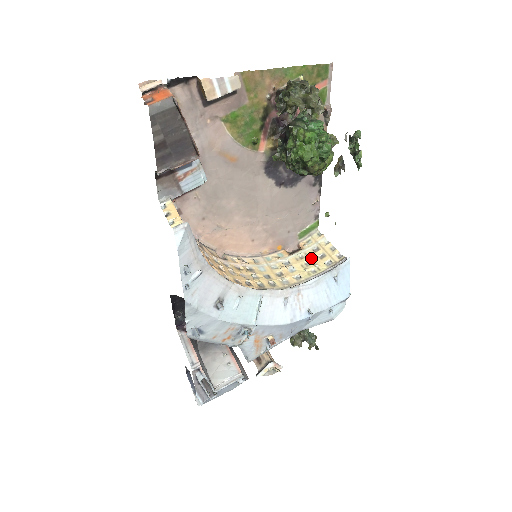
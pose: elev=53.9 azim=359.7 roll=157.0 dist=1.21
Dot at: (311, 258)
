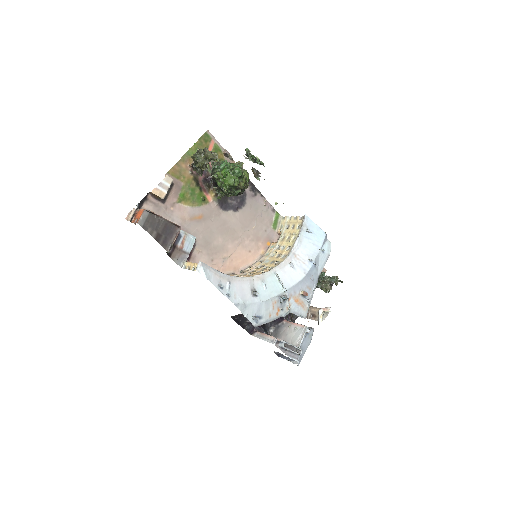
Dot at: (288, 233)
